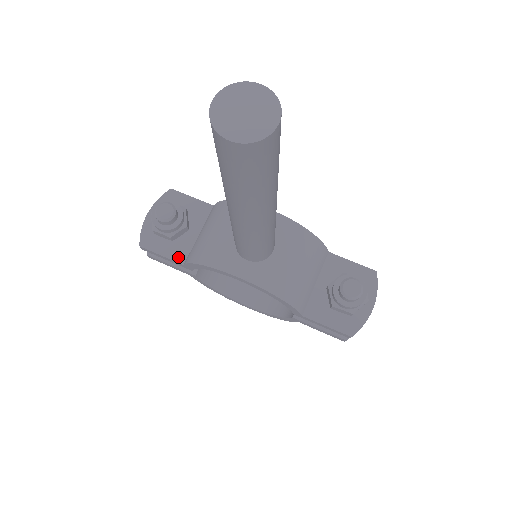
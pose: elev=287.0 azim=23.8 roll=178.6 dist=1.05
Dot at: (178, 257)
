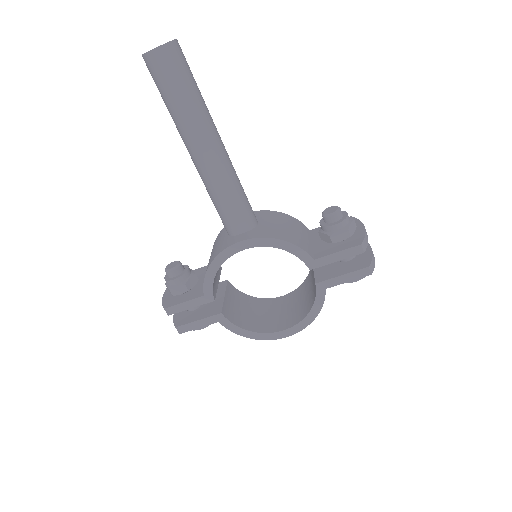
Dot at: (197, 295)
